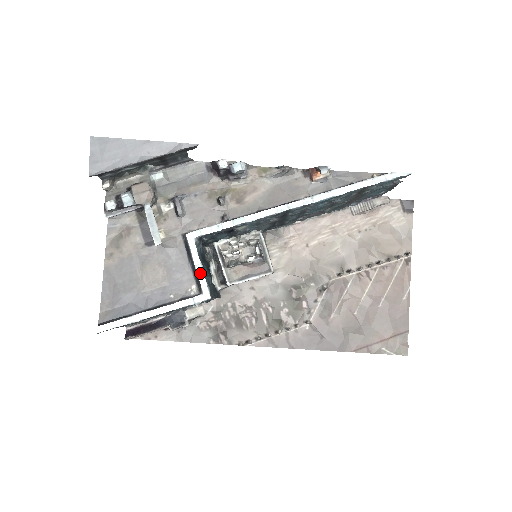
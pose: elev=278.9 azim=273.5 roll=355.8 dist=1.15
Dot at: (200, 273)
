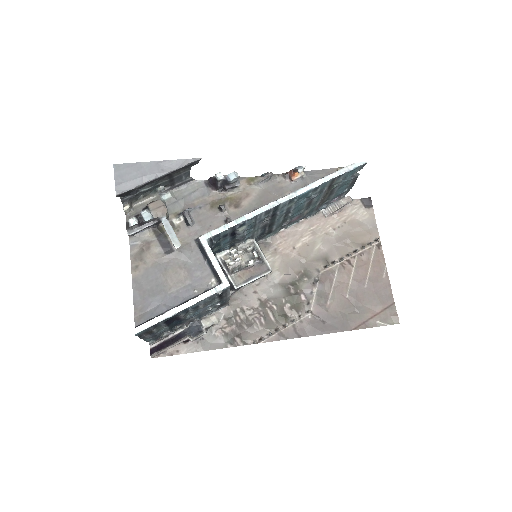
Dot at: (217, 266)
